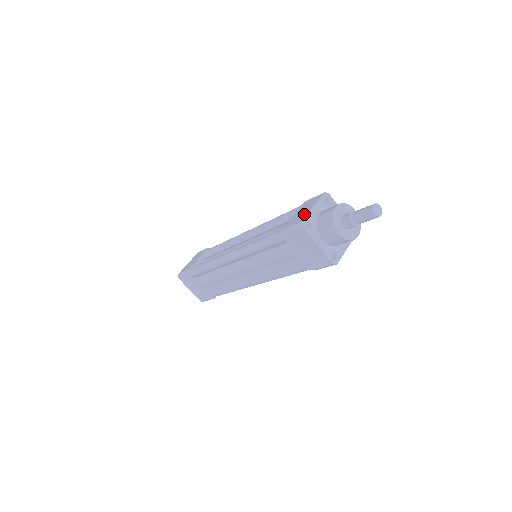
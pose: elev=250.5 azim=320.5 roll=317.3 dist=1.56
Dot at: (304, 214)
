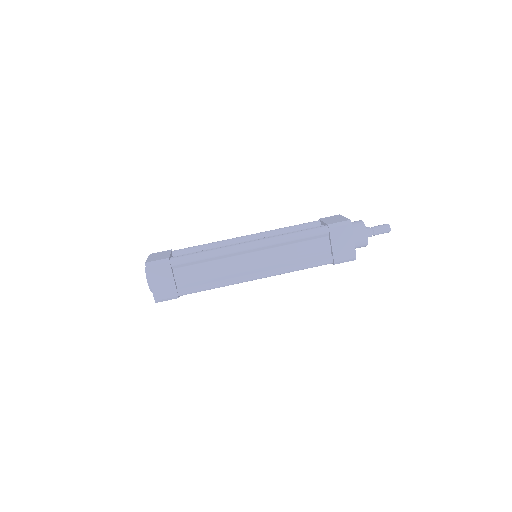
Dot at: (343, 219)
